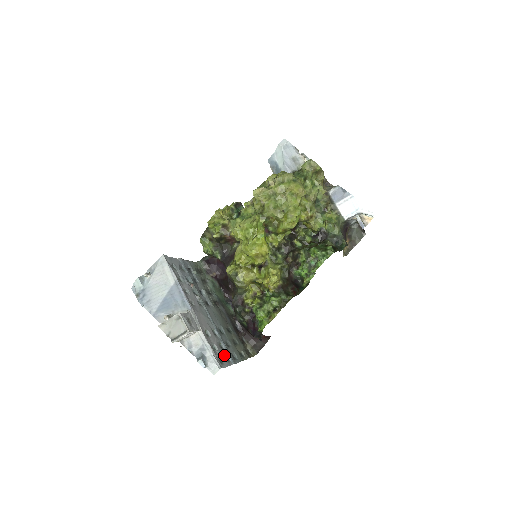
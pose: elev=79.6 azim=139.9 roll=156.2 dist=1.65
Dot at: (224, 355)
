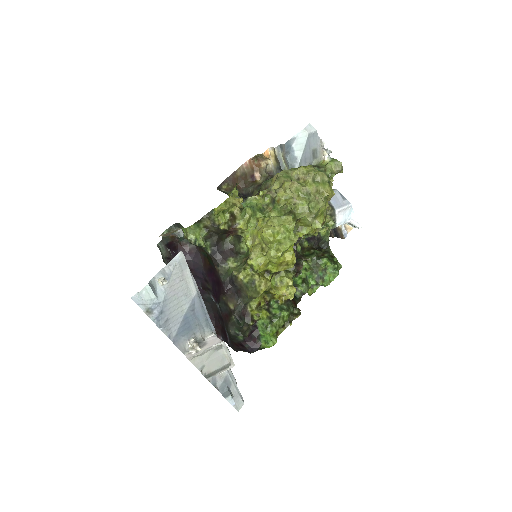
Dot at: occluded
